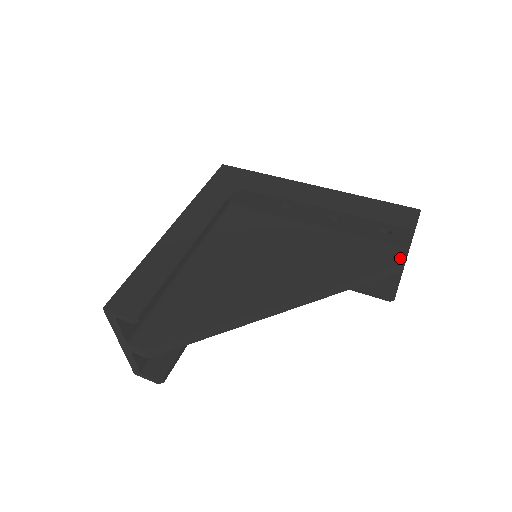
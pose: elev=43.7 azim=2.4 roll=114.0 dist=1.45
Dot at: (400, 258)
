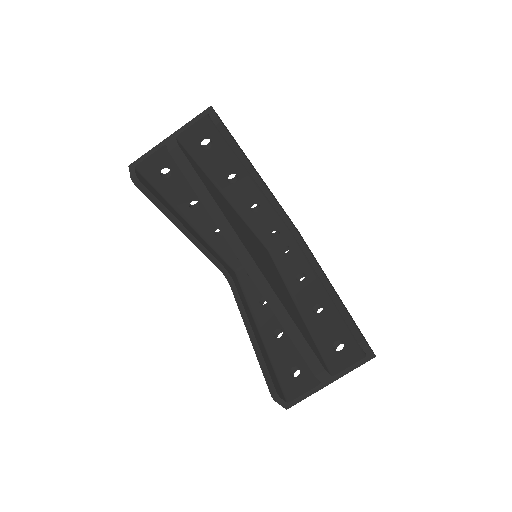
Dot at: (325, 367)
